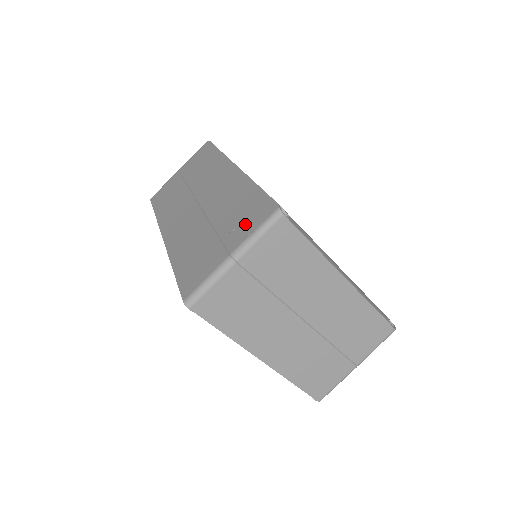
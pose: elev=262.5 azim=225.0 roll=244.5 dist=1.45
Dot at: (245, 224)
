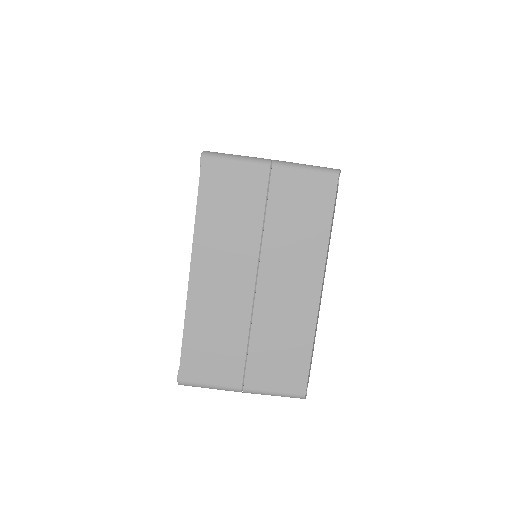
Dot at: occluded
